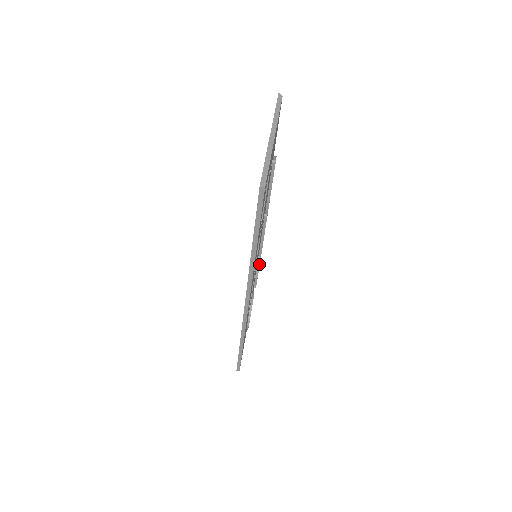
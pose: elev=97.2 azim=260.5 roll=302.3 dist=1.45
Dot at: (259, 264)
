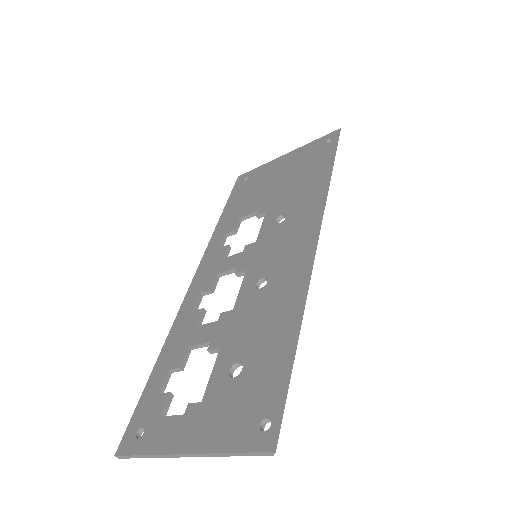
Dot at: occluded
